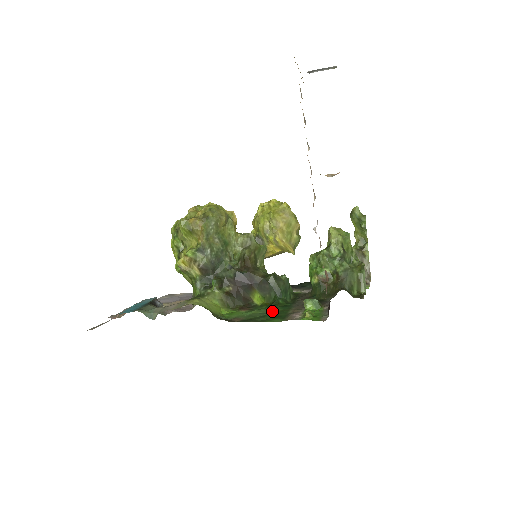
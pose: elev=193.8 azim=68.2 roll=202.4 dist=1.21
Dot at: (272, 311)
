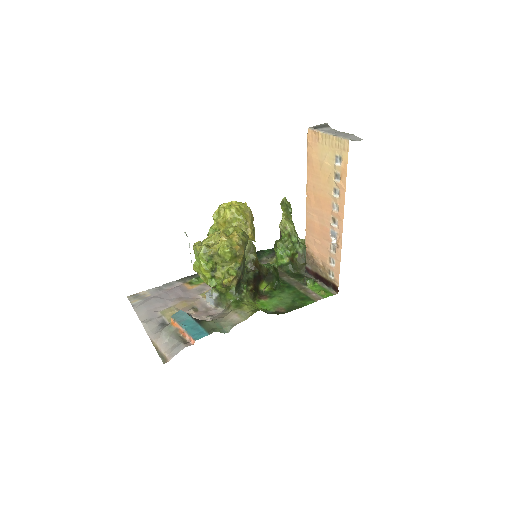
Dot at: (290, 295)
